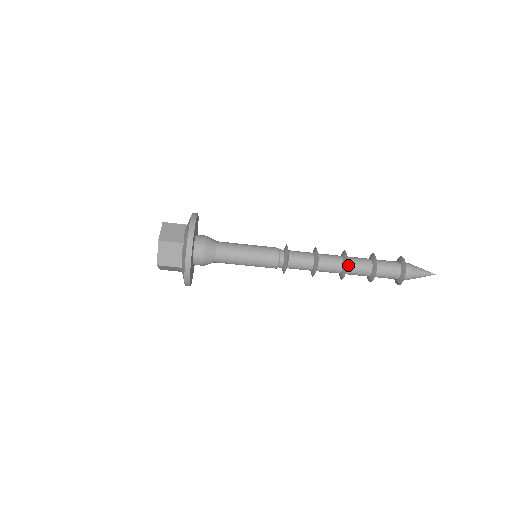
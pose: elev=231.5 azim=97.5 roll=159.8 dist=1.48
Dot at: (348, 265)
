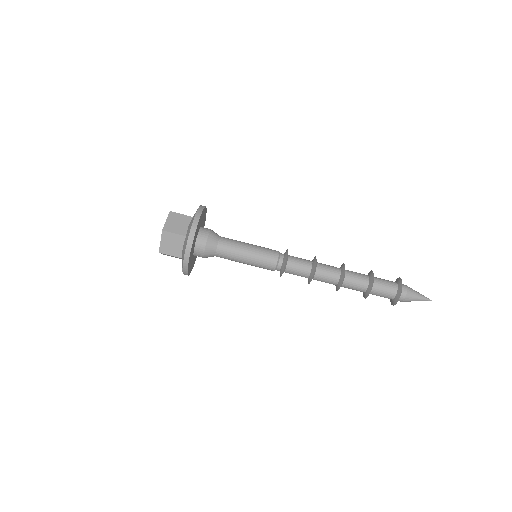
Dot at: (344, 279)
